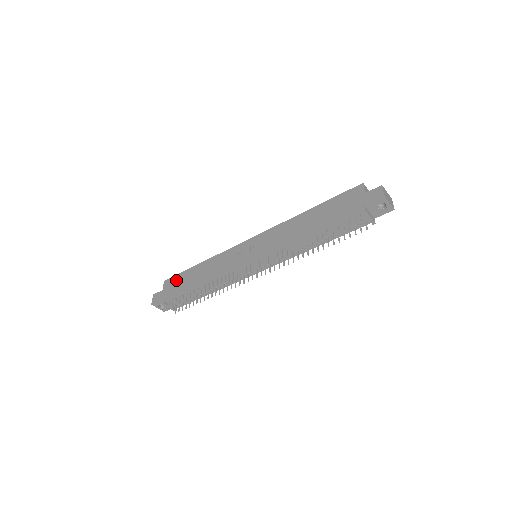
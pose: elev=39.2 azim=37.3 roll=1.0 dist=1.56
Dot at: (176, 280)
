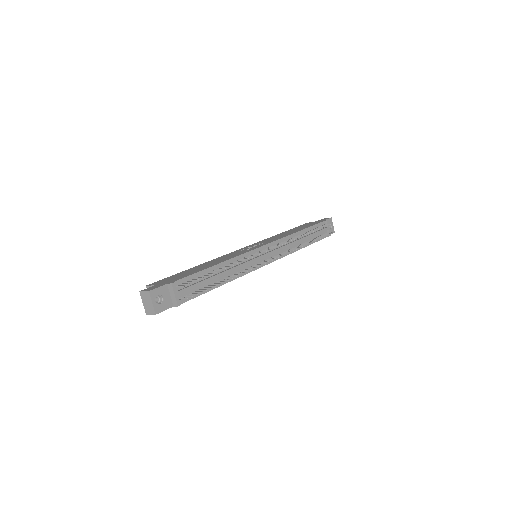
Dot at: (171, 277)
